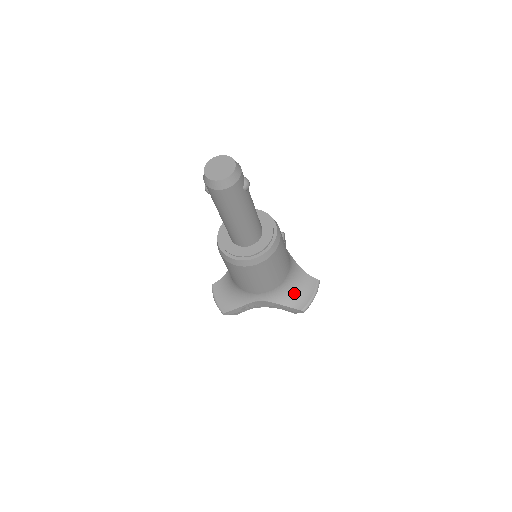
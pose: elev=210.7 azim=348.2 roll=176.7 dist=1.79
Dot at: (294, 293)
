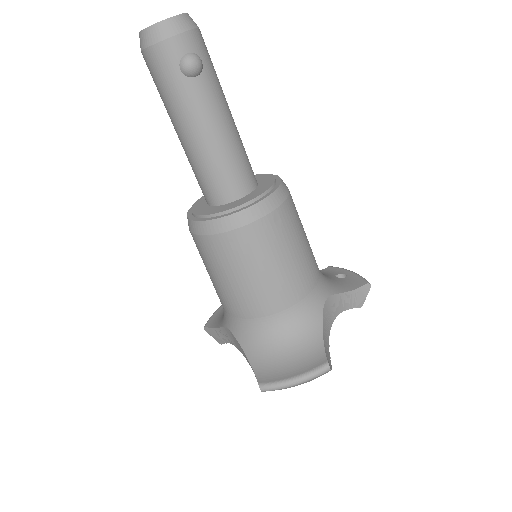
Dot at: (274, 352)
